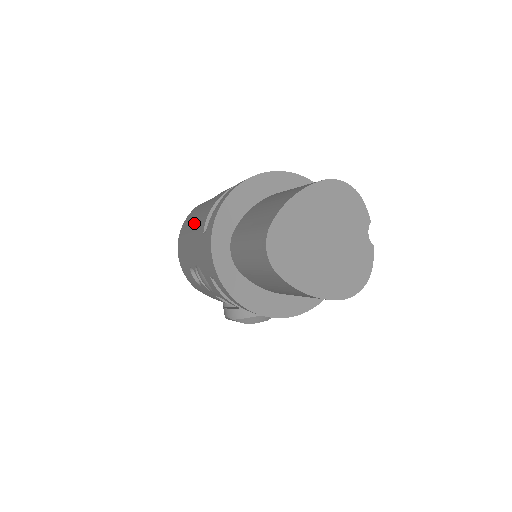
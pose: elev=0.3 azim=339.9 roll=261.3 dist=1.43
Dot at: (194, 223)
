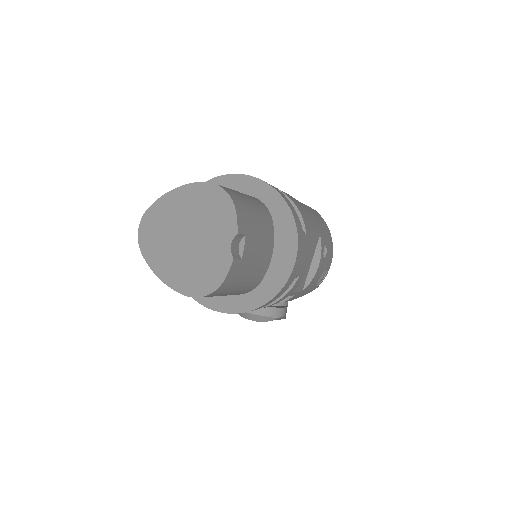
Dot at: occluded
